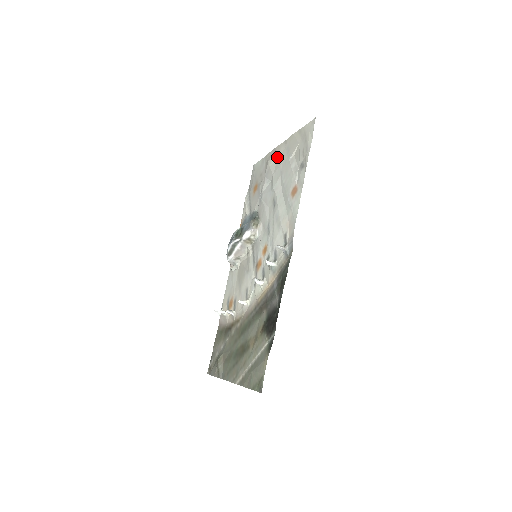
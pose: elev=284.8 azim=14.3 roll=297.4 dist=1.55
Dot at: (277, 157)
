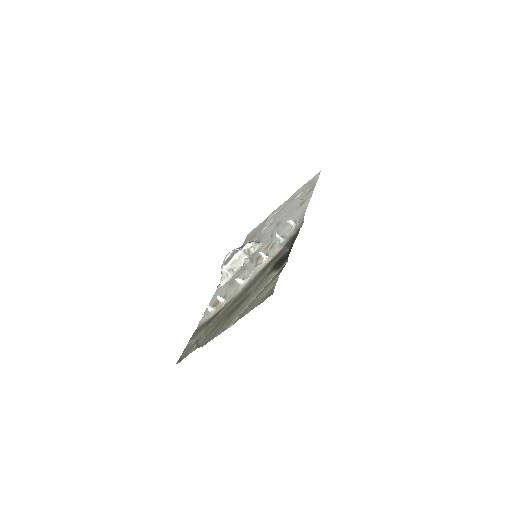
Dot at: (279, 210)
